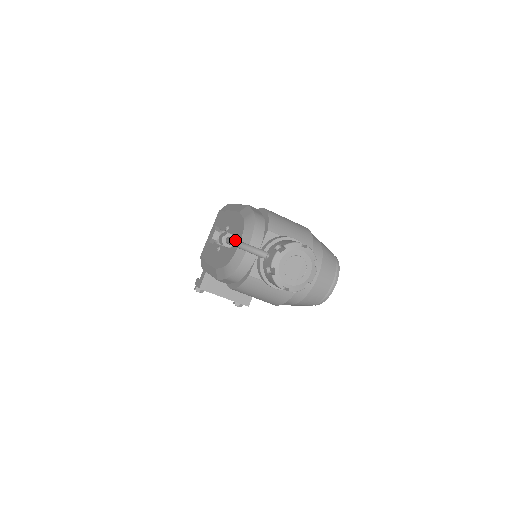
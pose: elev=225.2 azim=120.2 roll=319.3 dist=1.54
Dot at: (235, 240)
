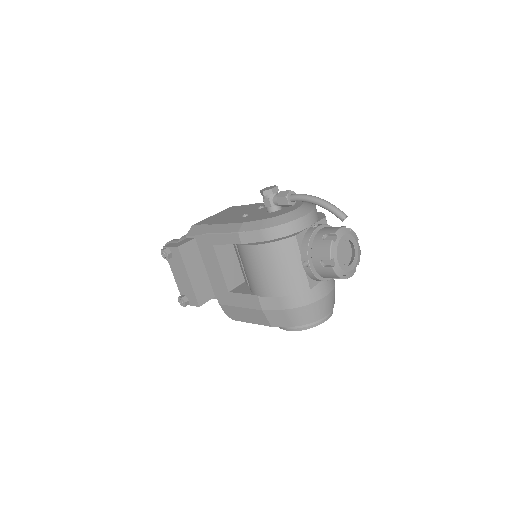
Dot at: (310, 195)
